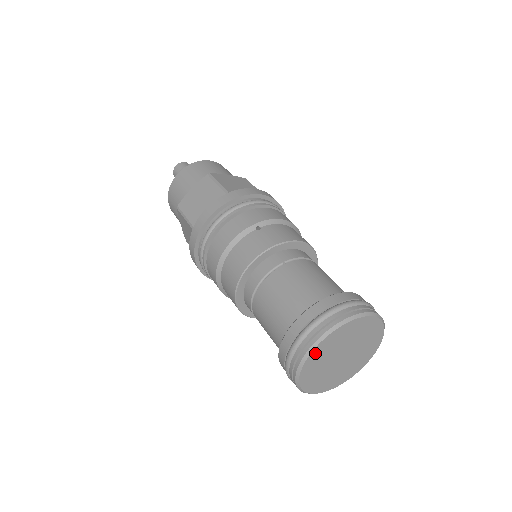
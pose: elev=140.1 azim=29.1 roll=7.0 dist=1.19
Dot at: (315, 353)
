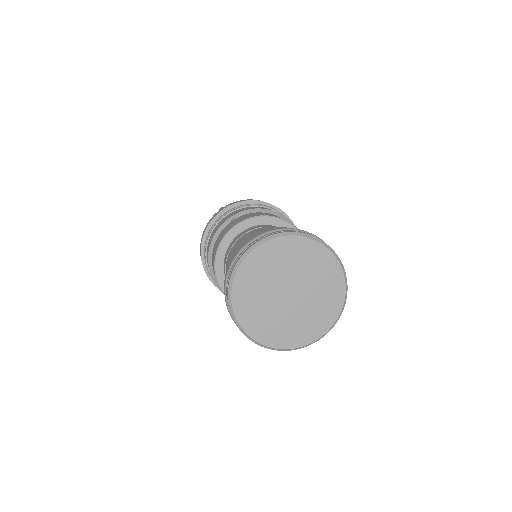
Dot at: (239, 285)
